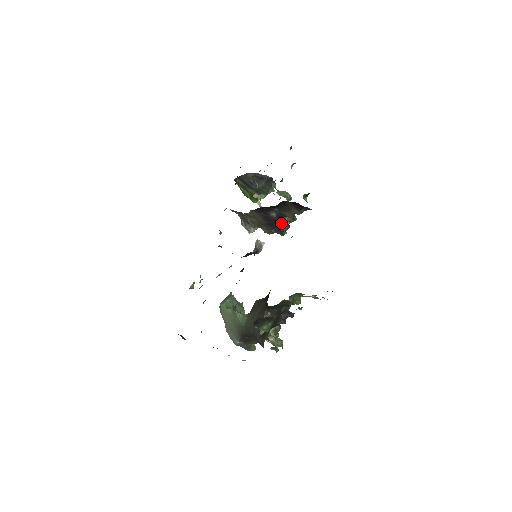
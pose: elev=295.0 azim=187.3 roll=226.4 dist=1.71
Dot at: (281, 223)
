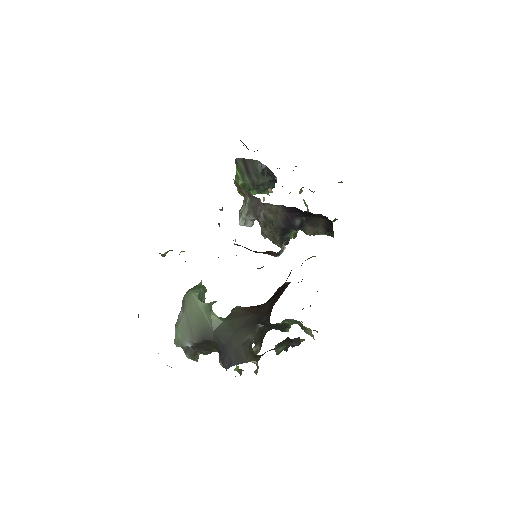
Dot at: (290, 234)
